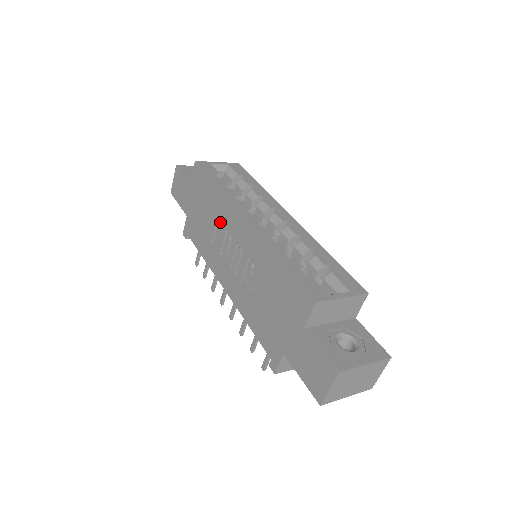
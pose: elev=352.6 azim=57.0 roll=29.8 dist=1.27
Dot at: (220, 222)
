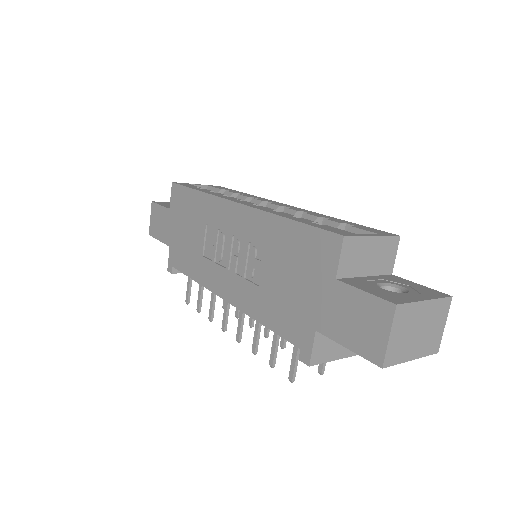
Dot at: (209, 227)
